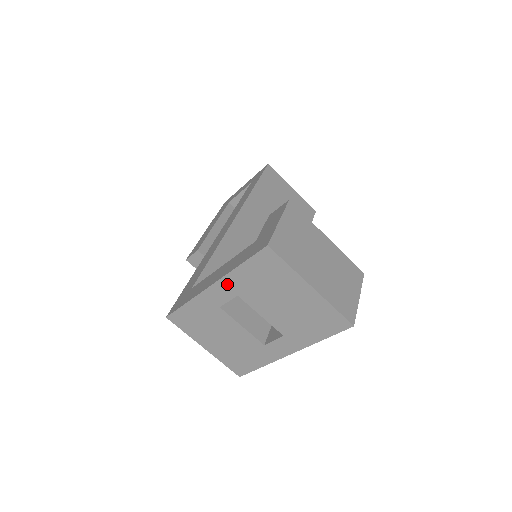
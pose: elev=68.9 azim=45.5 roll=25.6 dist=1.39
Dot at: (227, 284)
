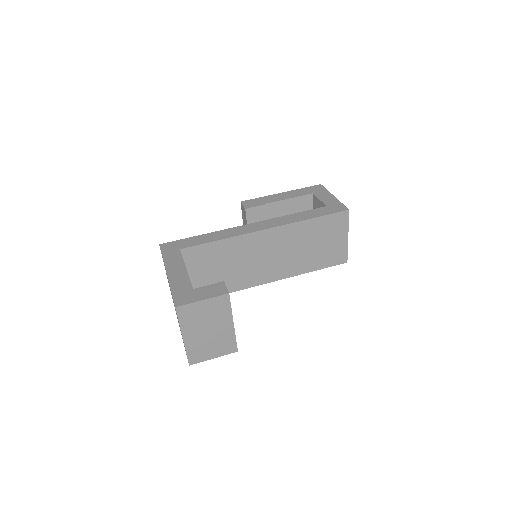
Dot at: occluded
